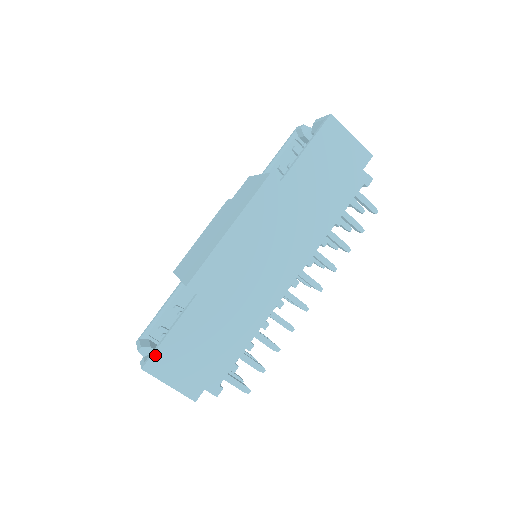
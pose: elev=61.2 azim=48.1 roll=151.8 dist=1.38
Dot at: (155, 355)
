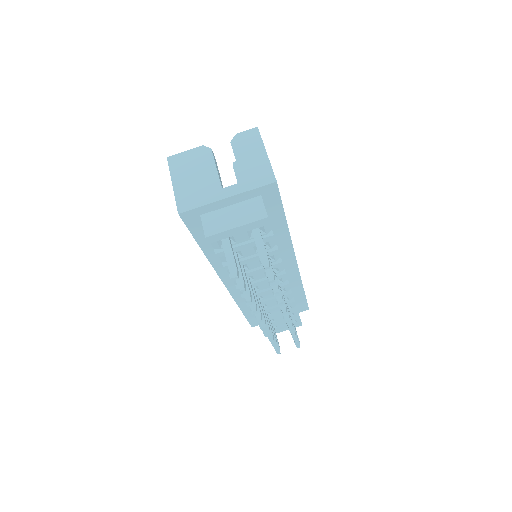
Dot at: occluded
